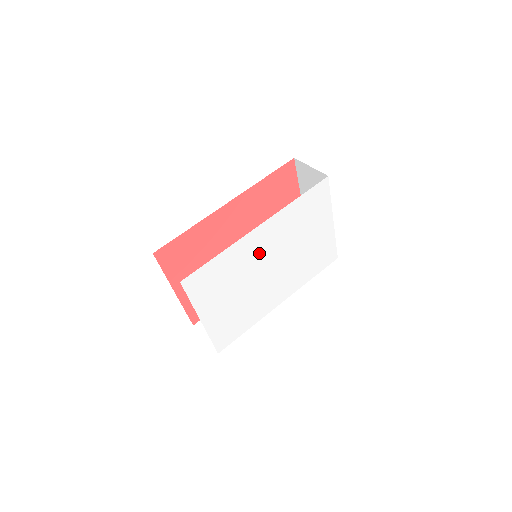
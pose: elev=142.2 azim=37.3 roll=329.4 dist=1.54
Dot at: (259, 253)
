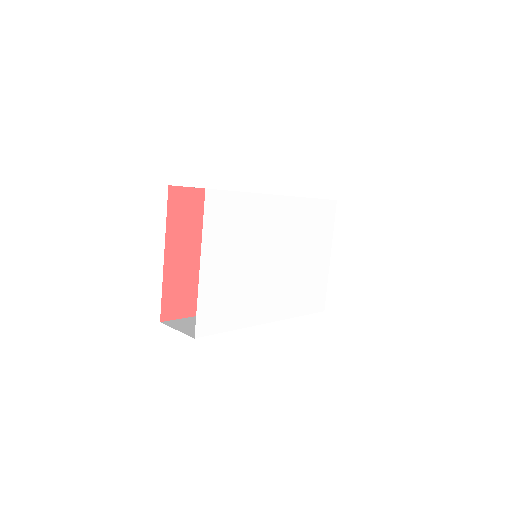
Dot at: (272, 229)
